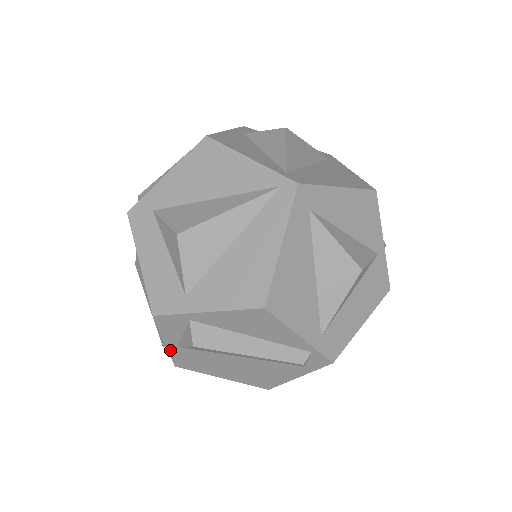
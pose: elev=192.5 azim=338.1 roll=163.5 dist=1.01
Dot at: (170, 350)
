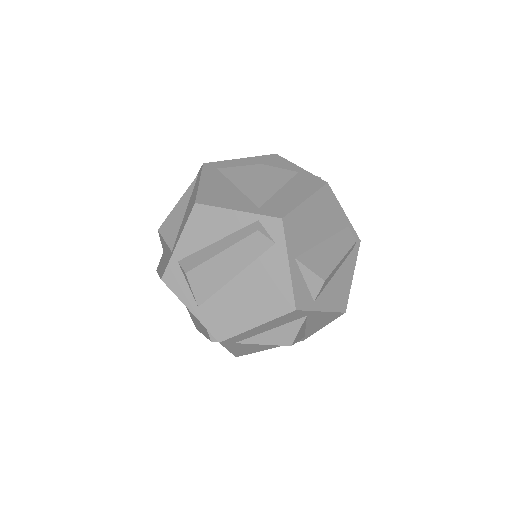
Dot at: (199, 318)
